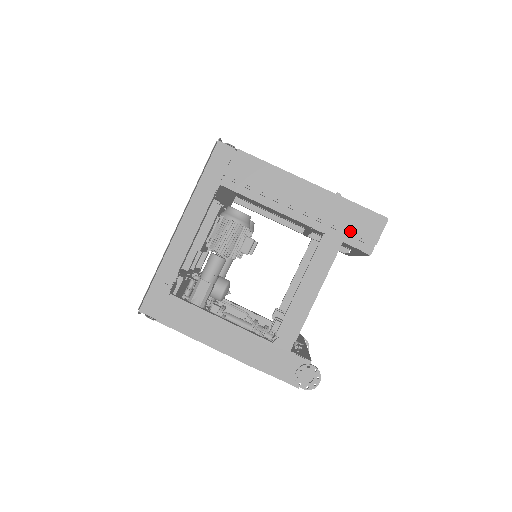
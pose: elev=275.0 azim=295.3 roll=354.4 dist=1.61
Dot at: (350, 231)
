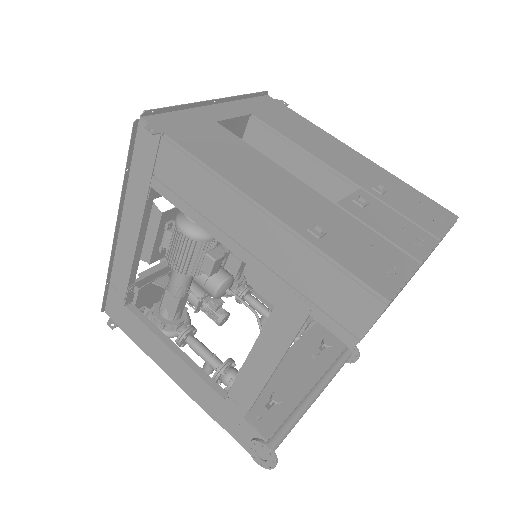
Dot at: (321, 302)
